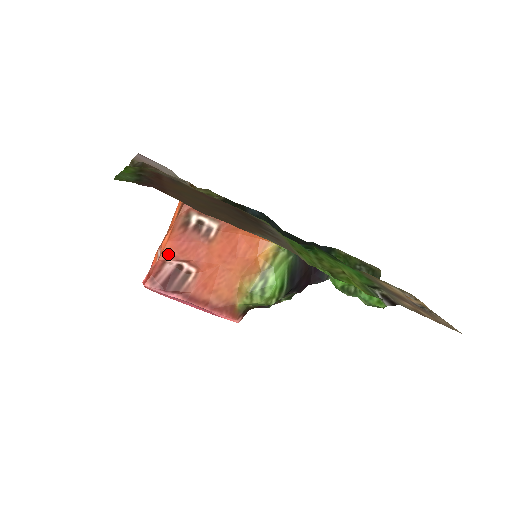
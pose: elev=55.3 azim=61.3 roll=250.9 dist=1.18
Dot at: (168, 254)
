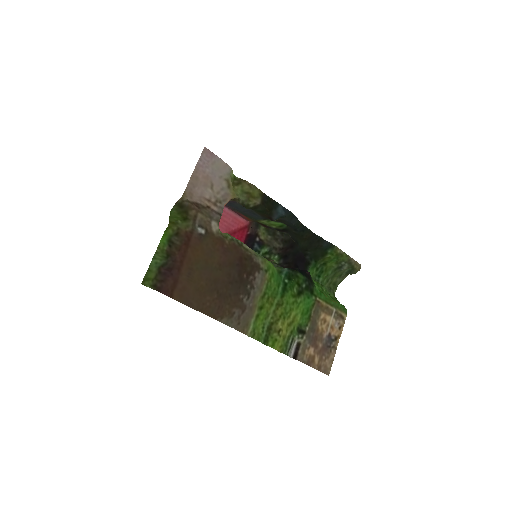
Dot at: occluded
